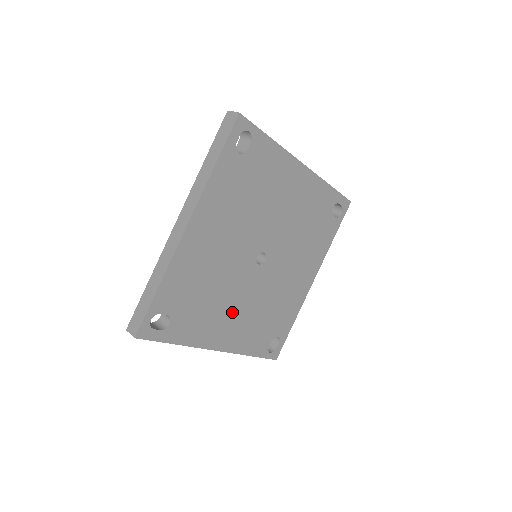
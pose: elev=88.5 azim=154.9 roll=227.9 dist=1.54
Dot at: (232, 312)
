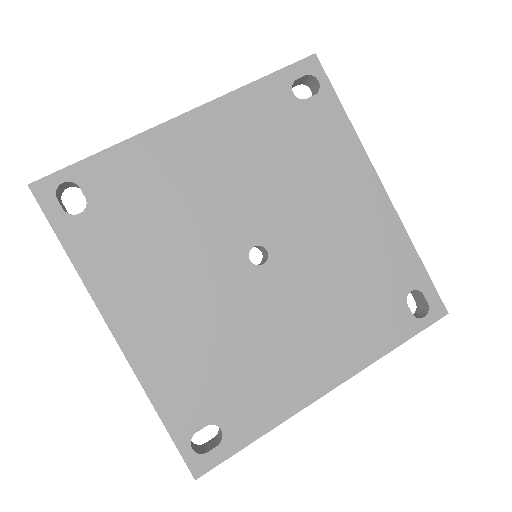
Dot at: (172, 294)
